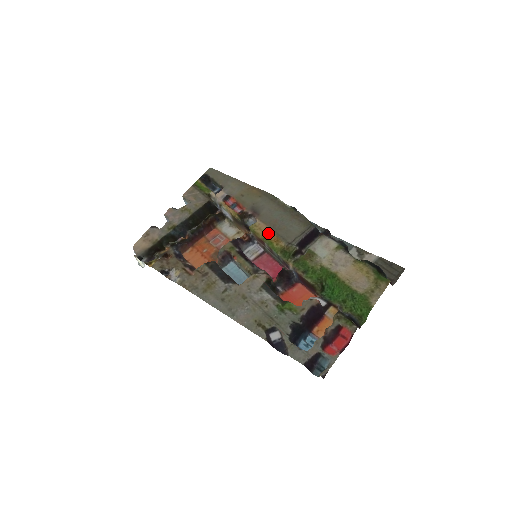
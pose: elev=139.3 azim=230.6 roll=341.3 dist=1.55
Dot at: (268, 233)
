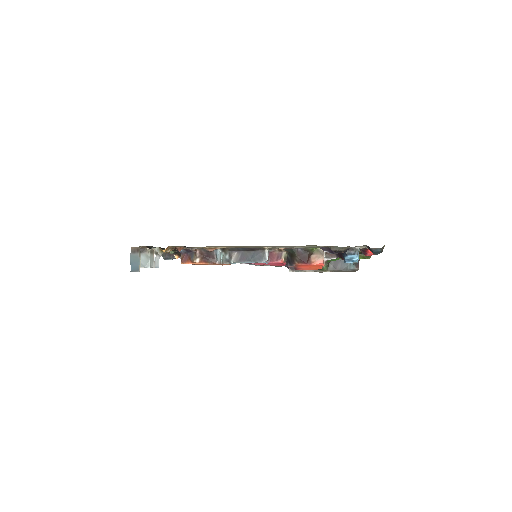
Dot at: occluded
